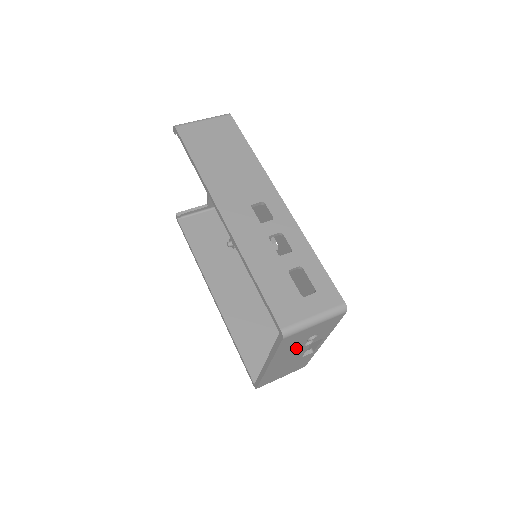
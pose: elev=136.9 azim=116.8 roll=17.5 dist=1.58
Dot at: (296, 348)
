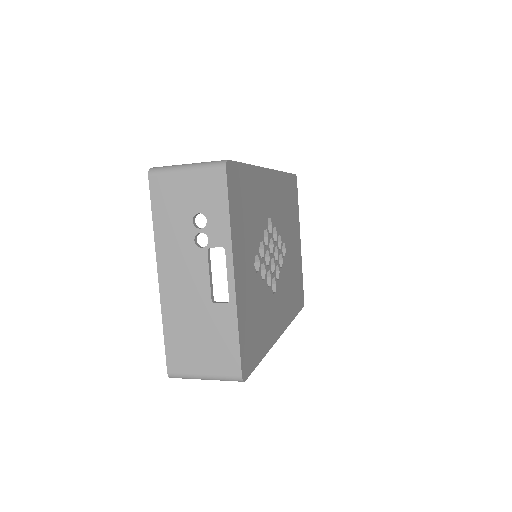
Dot at: (185, 241)
